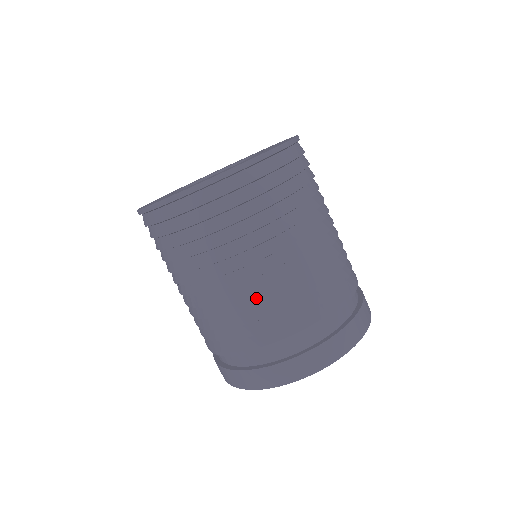
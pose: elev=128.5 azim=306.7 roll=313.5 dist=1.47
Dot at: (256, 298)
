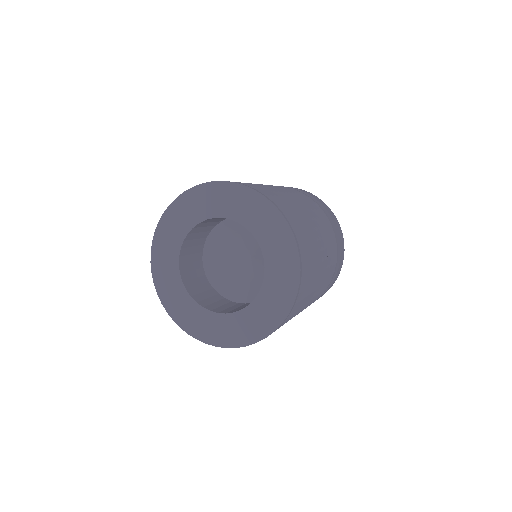
Dot at: (313, 299)
